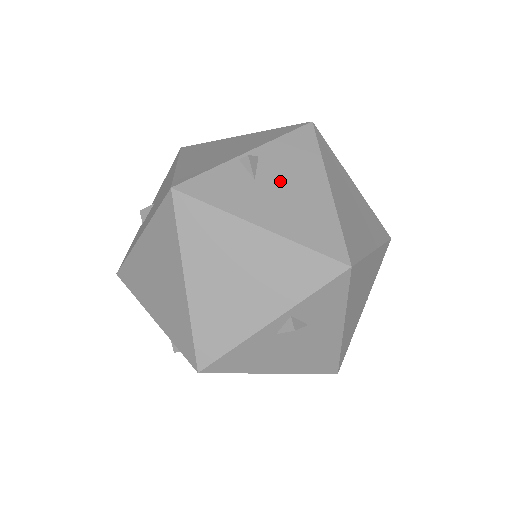
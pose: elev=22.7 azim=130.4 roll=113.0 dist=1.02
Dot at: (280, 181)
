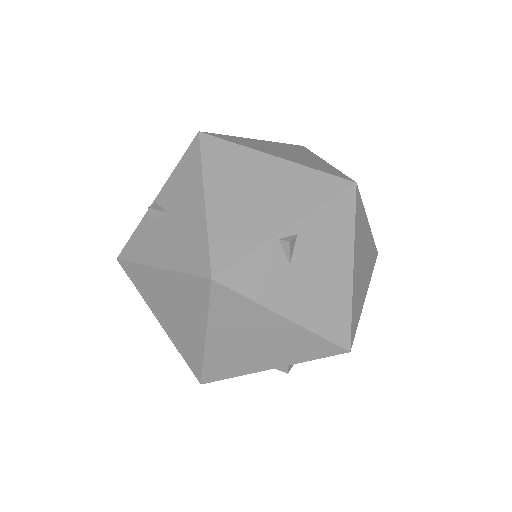
Dot at: (312, 265)
